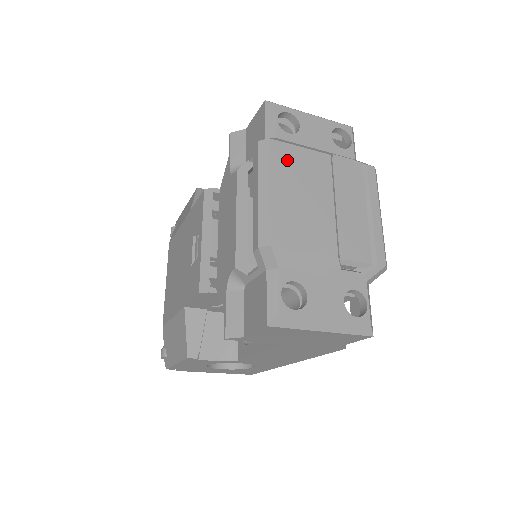
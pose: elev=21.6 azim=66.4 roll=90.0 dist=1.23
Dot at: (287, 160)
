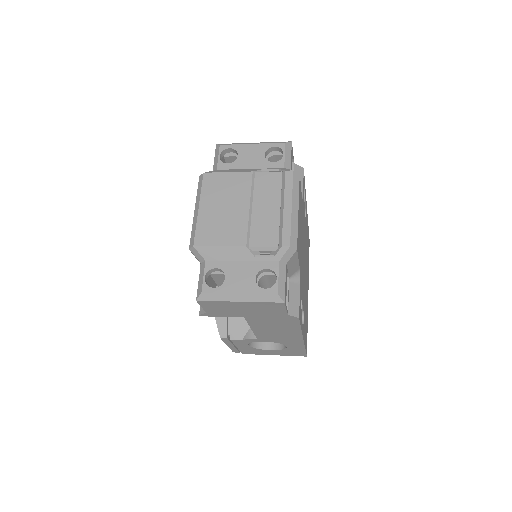
Dot at: (215, 185)
